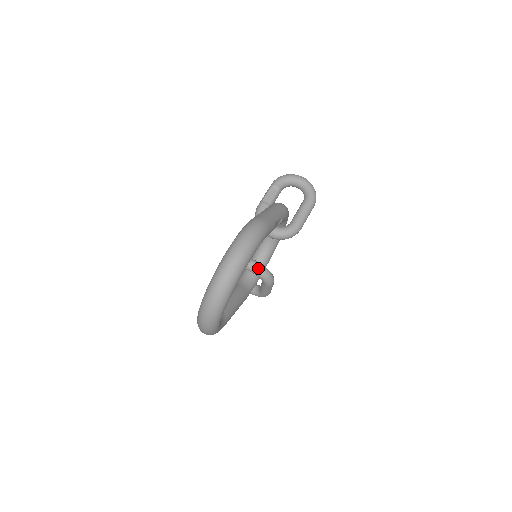
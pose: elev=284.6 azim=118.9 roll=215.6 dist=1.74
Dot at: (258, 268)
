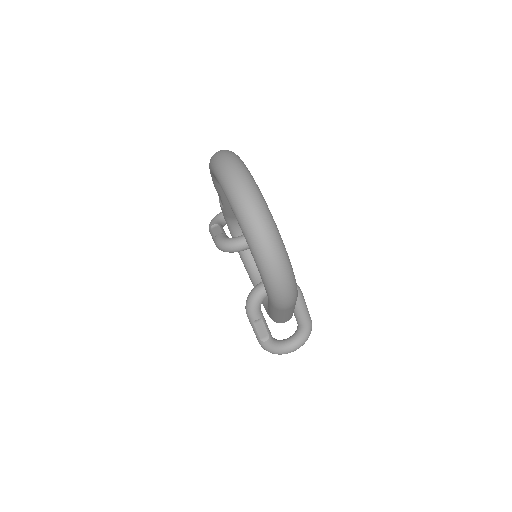
Dot at: occluded
